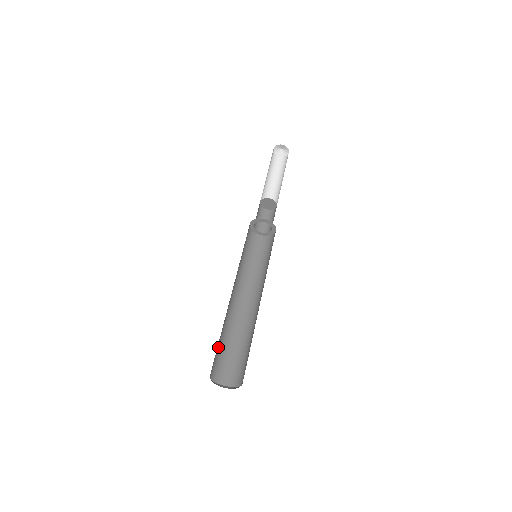
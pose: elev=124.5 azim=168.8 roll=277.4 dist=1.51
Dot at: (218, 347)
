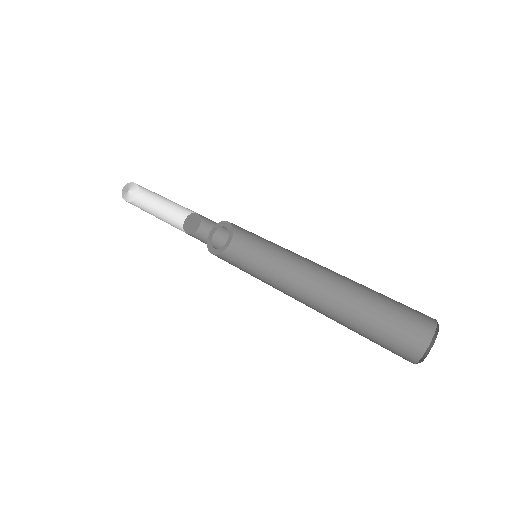
Dot at: occluded
